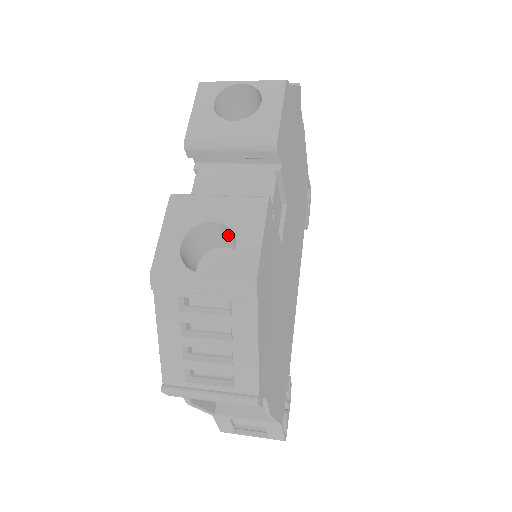
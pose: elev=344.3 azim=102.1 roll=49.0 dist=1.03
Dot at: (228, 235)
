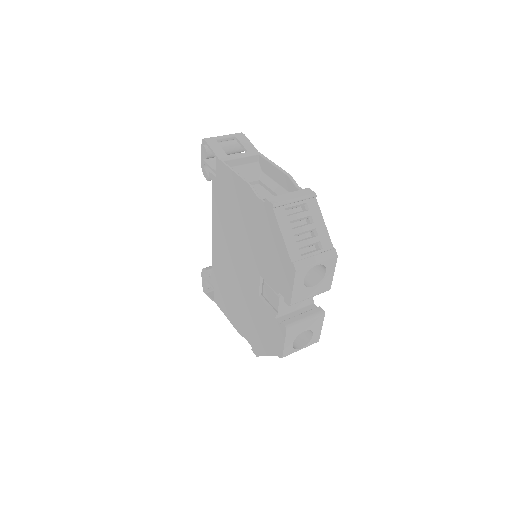
Dot at: occluded
